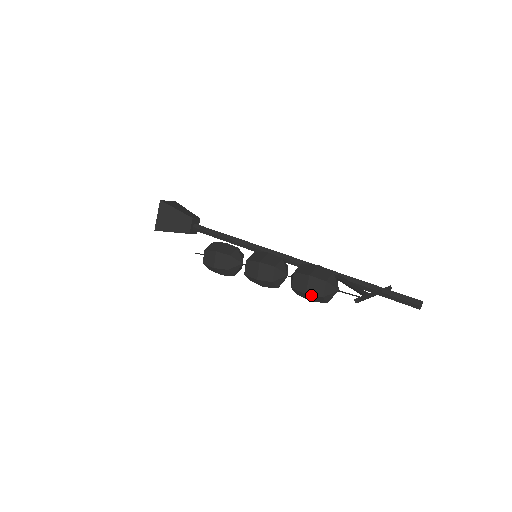
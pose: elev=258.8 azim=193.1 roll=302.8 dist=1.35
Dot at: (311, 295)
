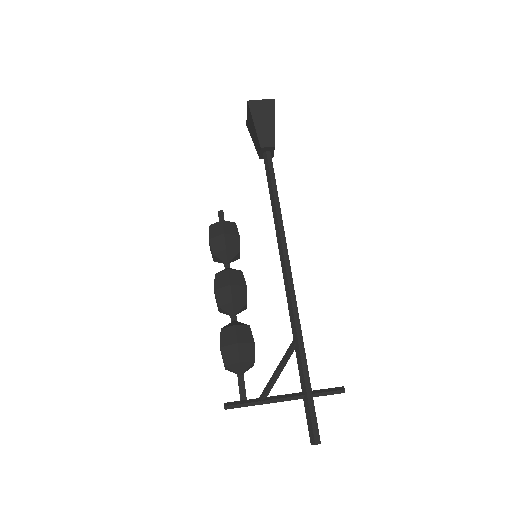
Dot at: occluded
